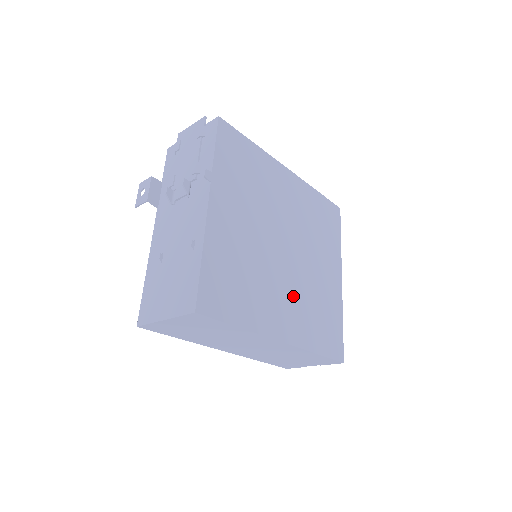
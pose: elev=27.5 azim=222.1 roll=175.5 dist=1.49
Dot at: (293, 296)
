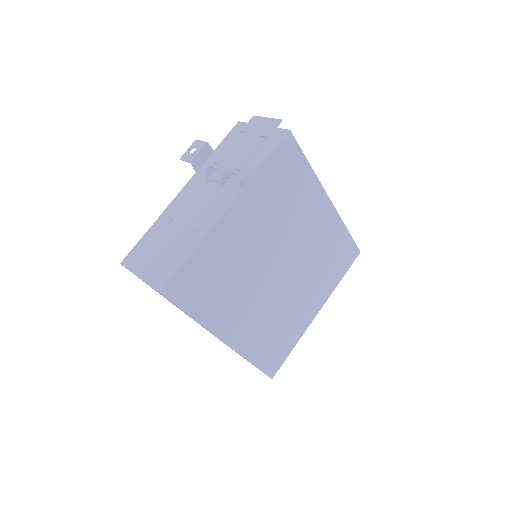
Dot at: (260, 311)
